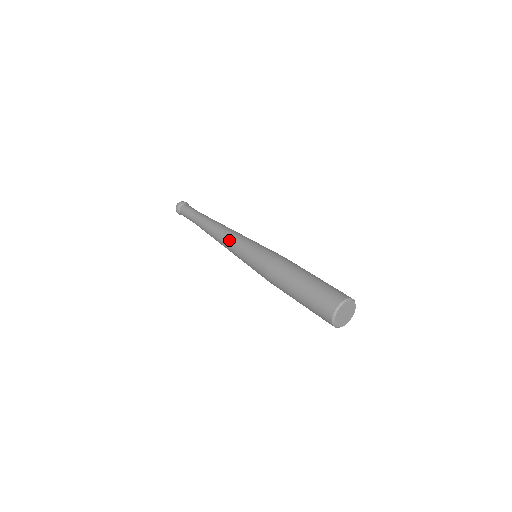
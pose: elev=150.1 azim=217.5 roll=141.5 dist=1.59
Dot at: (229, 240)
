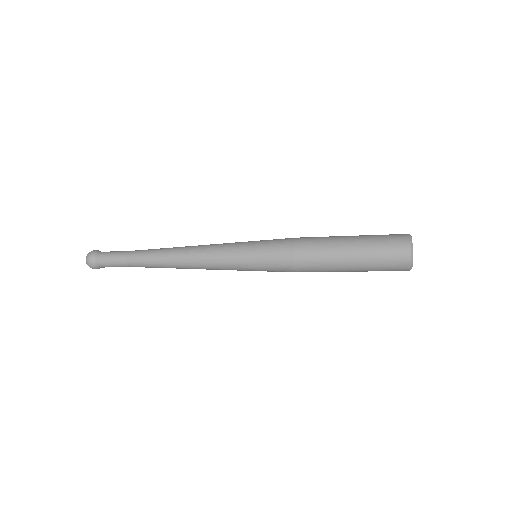
Dot at: (212, 248)
